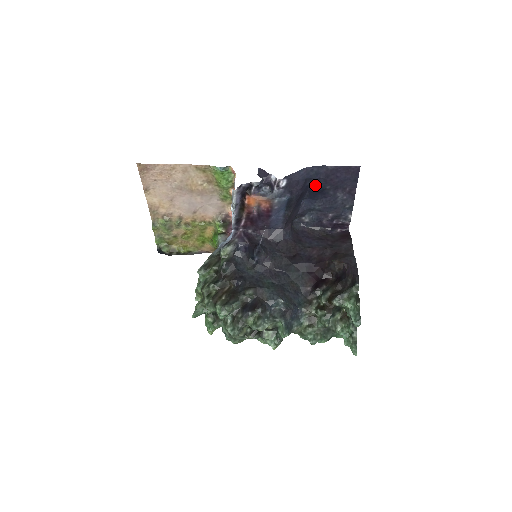
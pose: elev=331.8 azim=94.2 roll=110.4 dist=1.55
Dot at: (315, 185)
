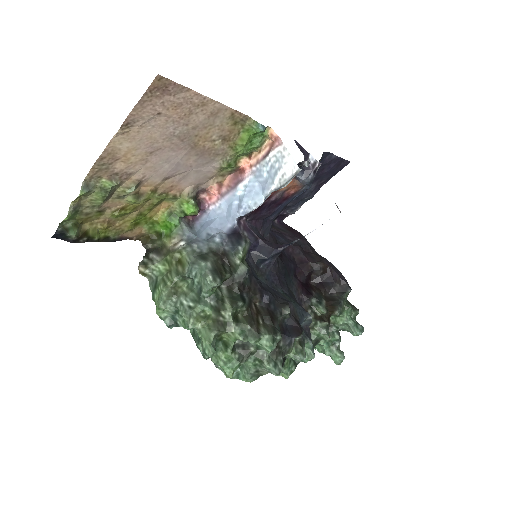
Dot at: occluded
